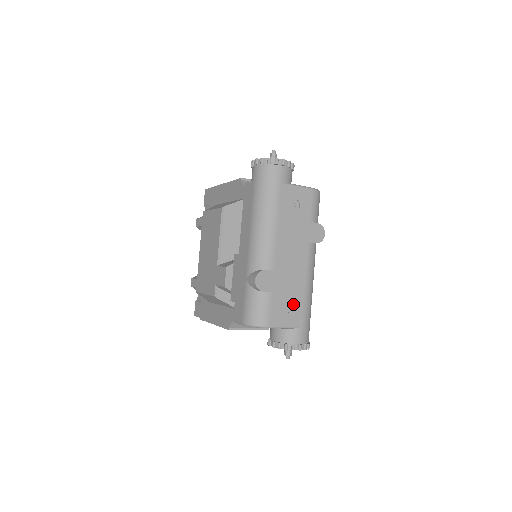
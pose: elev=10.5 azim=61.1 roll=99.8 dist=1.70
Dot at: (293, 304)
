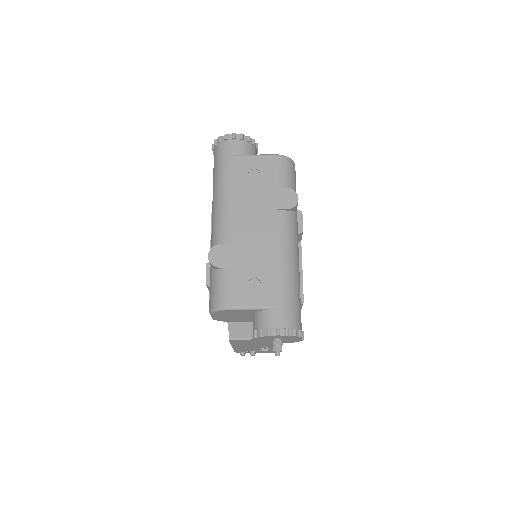
Dot at: (262, 280)
